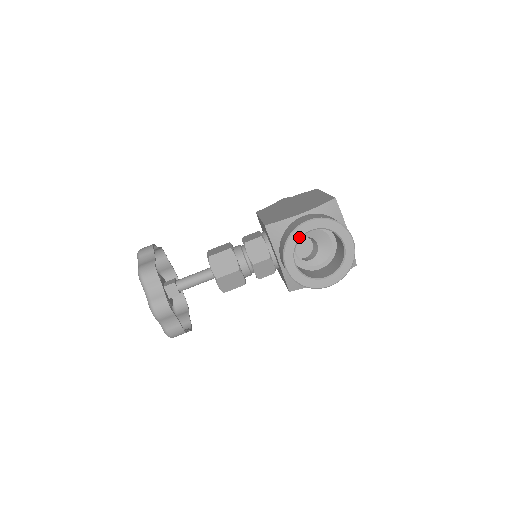
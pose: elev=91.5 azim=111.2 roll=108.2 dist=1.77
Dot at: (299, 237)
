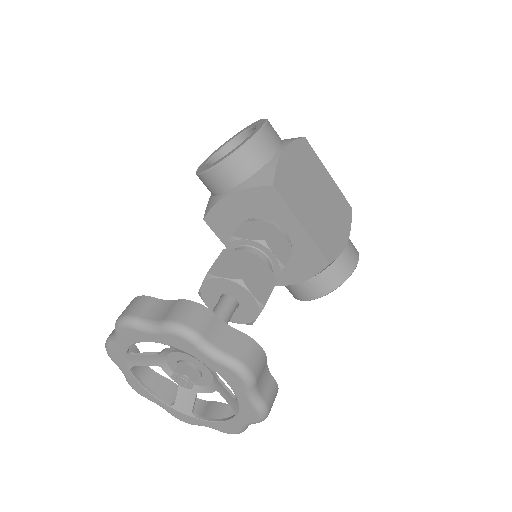
Dot at: occluded
